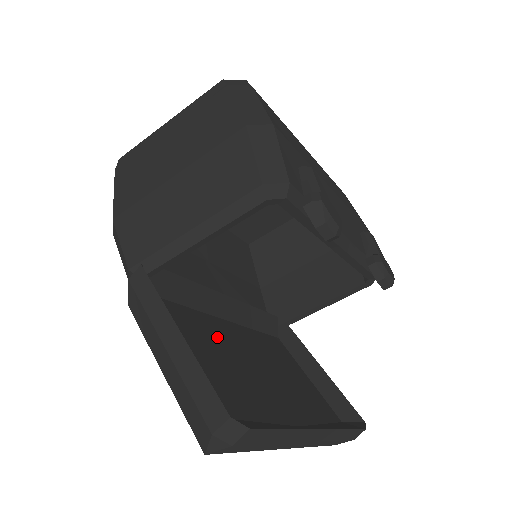
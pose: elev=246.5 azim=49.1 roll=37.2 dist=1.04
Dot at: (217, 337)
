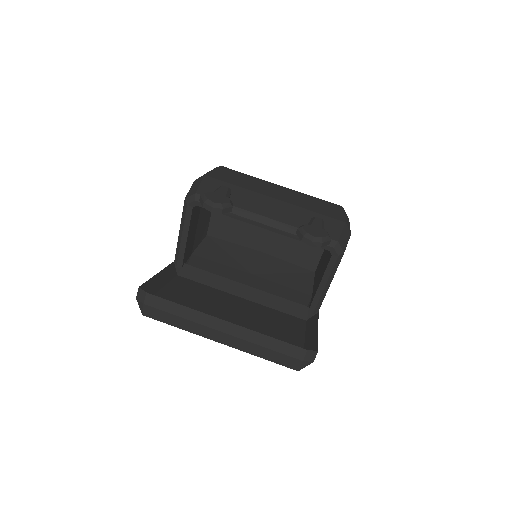
Dot at: (212, 295)
